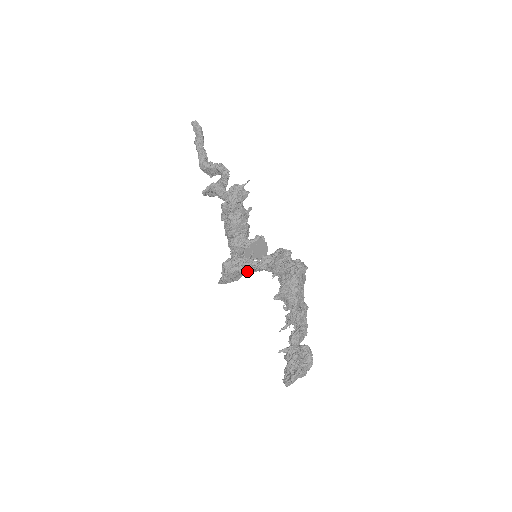
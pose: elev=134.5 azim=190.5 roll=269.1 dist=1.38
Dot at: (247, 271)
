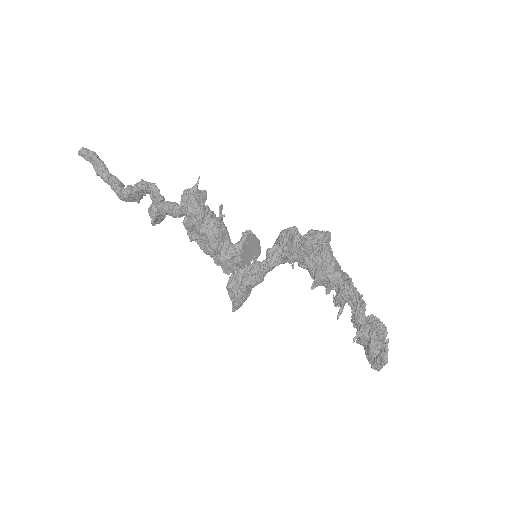
Dot at: (259, 278)
